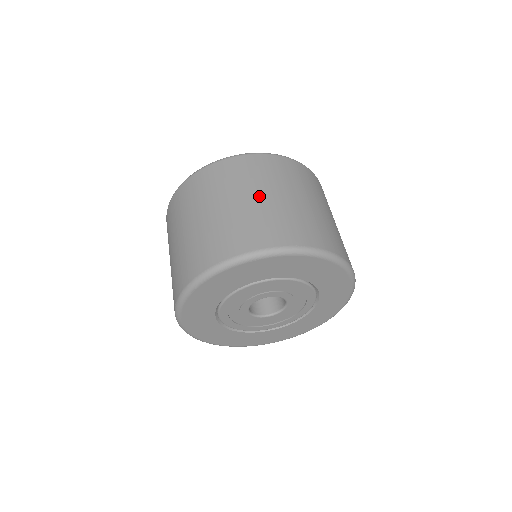
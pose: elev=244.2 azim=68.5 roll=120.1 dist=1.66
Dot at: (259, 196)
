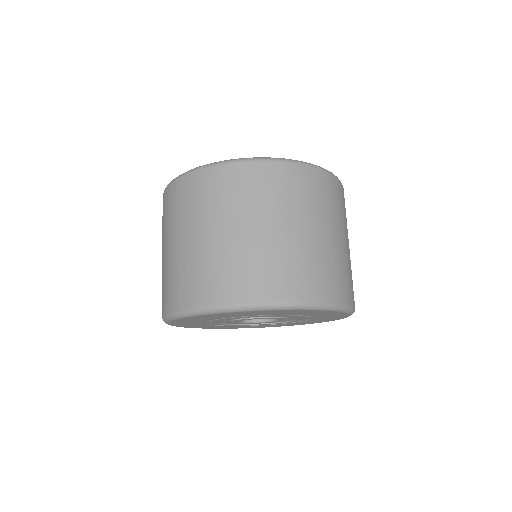
Dot at: (334, 235)
